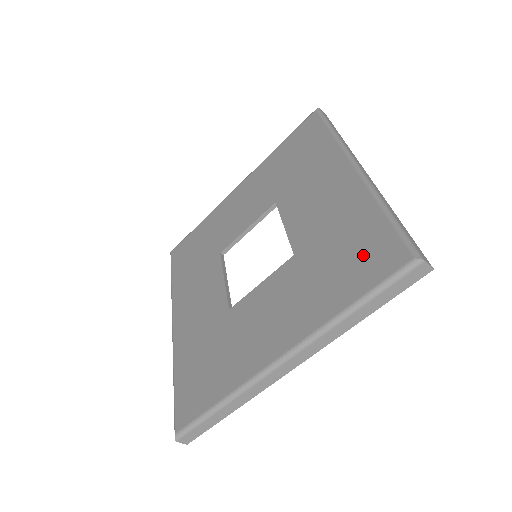
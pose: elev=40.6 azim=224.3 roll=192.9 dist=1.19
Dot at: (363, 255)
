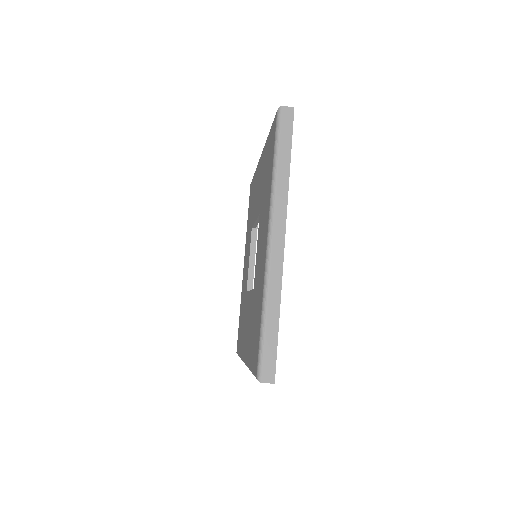
Dot at: (270, 152)
